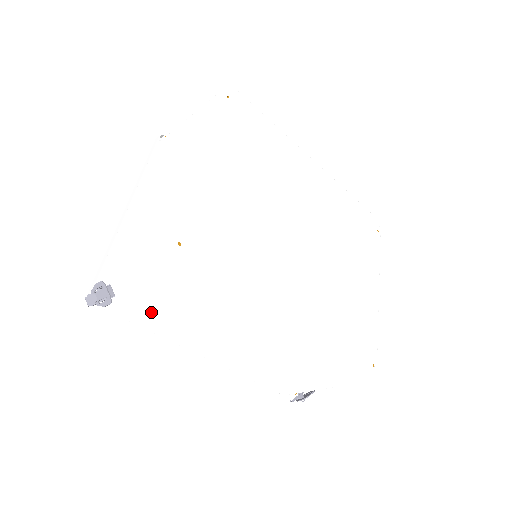
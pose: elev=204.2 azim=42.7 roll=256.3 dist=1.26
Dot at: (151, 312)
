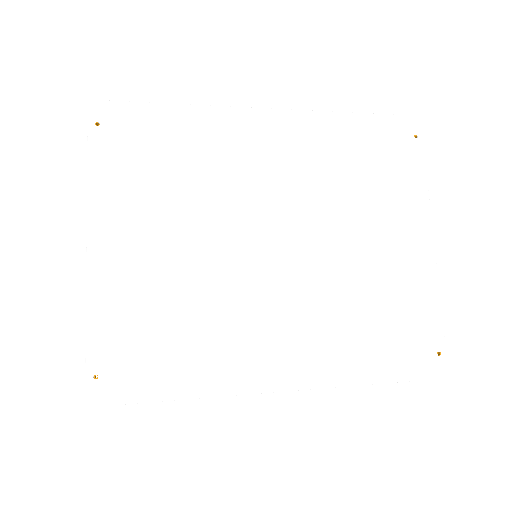
Dot at: occluded
